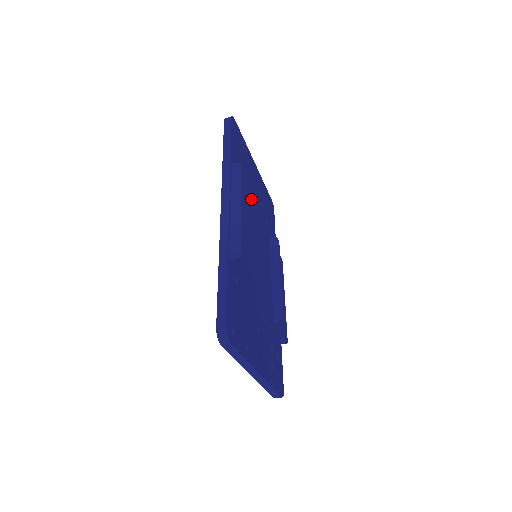
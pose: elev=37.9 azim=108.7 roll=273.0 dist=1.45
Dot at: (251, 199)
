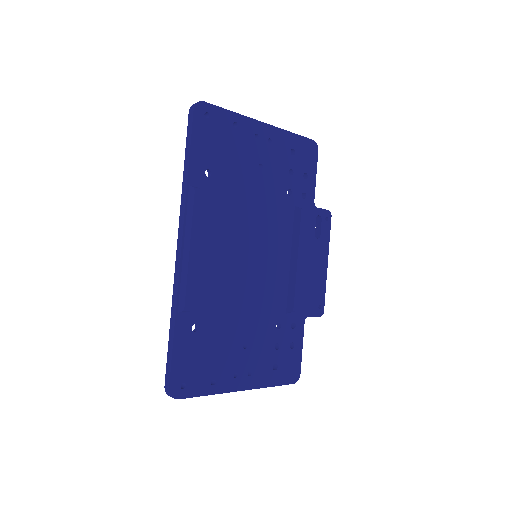
Dot at: (244, 192)
